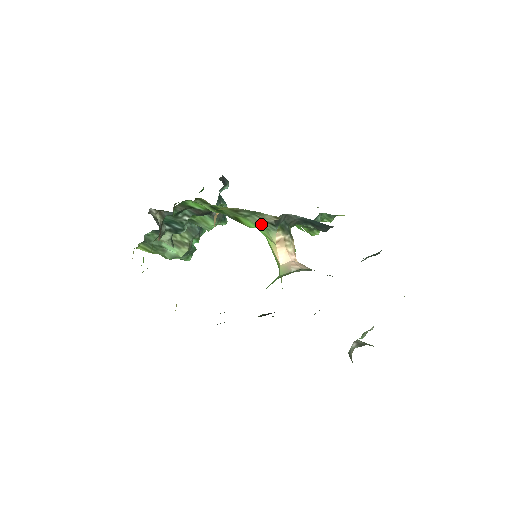
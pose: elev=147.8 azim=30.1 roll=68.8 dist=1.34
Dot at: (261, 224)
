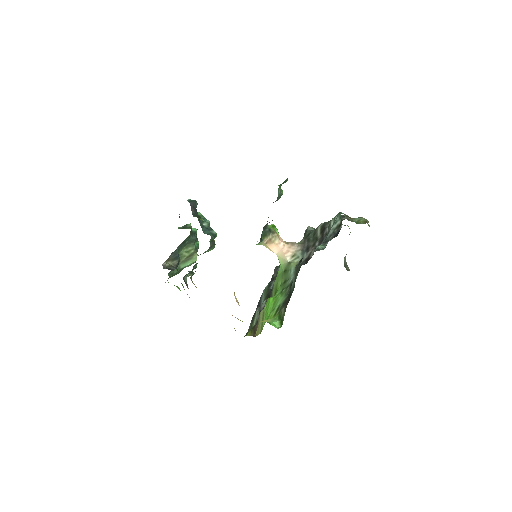
Dot at: occluded
